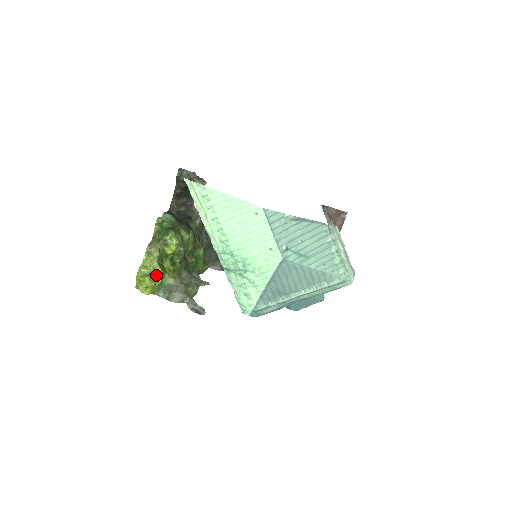
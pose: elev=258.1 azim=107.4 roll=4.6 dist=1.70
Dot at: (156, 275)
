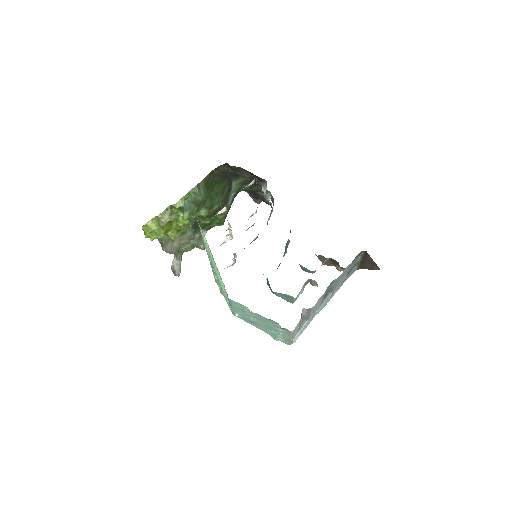
Dot at: (158, 233)
